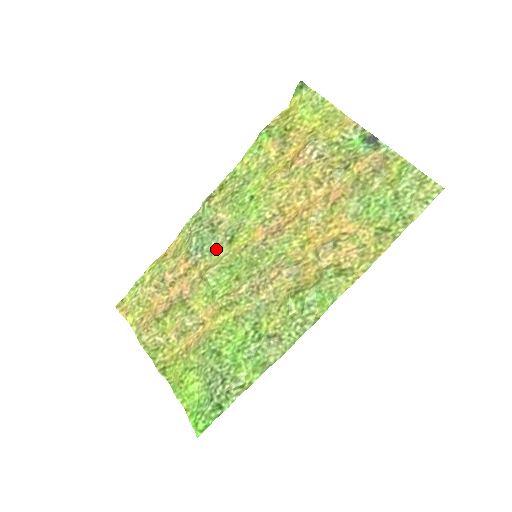
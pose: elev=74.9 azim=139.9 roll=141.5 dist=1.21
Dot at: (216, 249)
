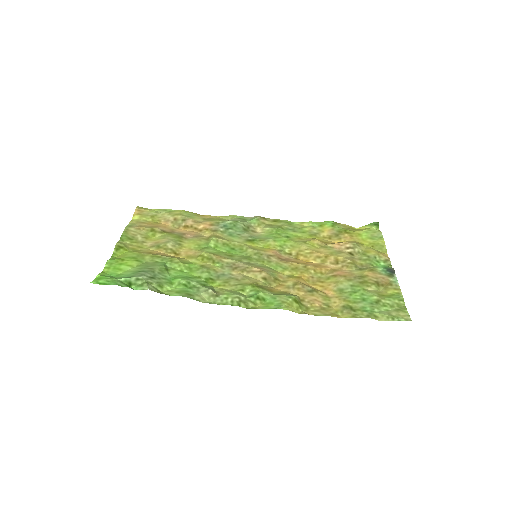
Dot at: (236, 236)
